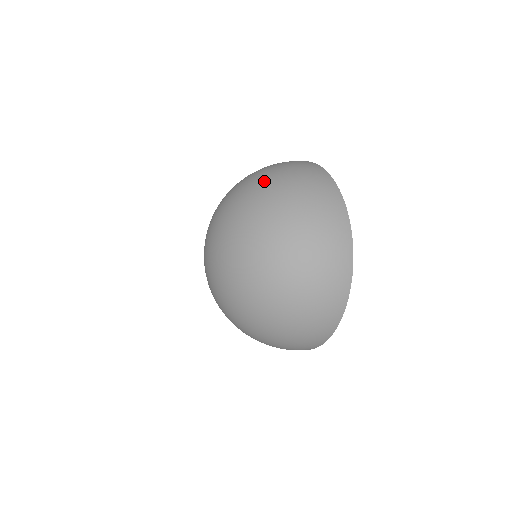
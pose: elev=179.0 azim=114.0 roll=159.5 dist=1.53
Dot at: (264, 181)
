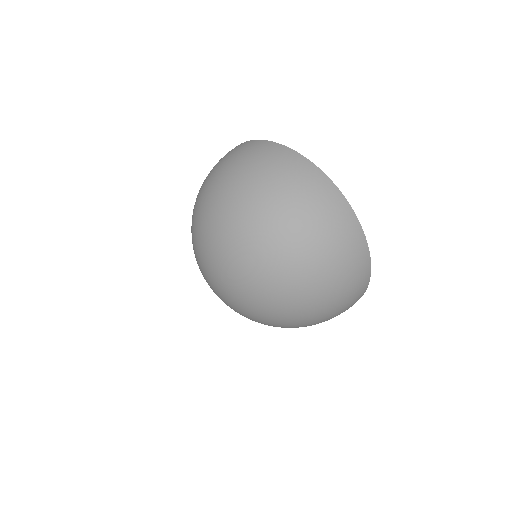
Dot at: (273, 221)
